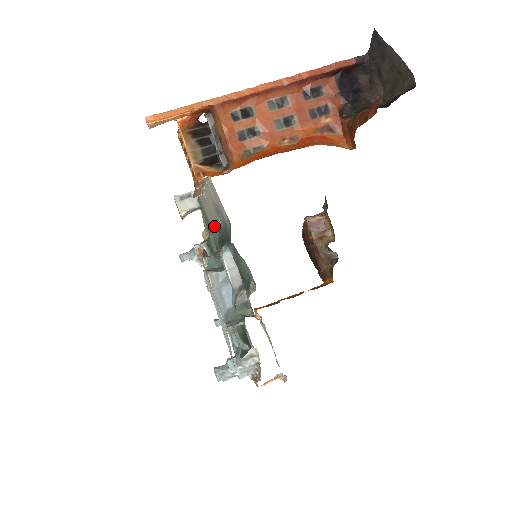
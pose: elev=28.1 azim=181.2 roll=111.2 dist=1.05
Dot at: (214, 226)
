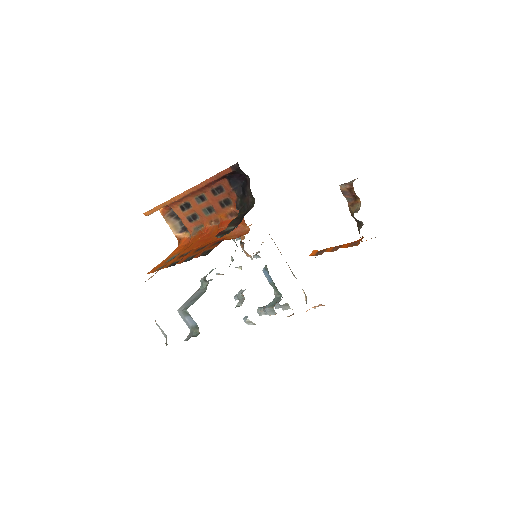
Dot at: occluded
